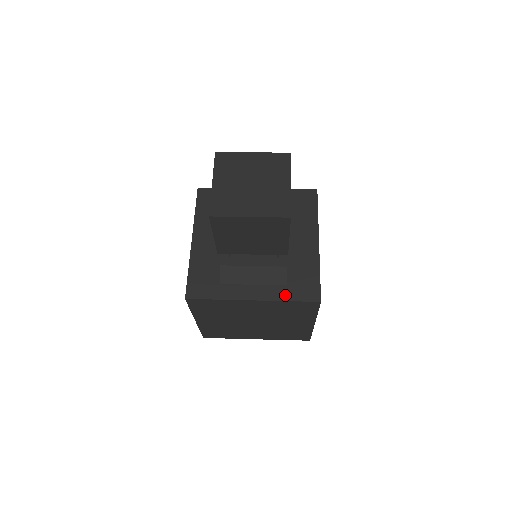
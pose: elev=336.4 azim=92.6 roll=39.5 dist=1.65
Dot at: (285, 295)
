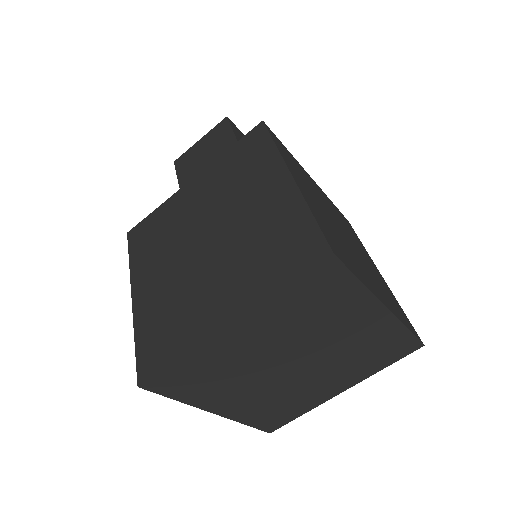
Dot at: occluded
